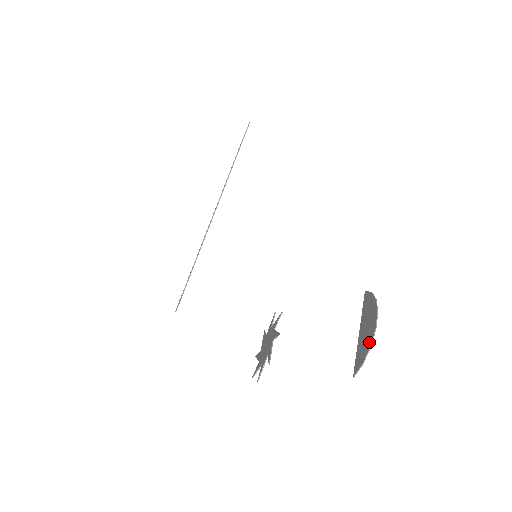
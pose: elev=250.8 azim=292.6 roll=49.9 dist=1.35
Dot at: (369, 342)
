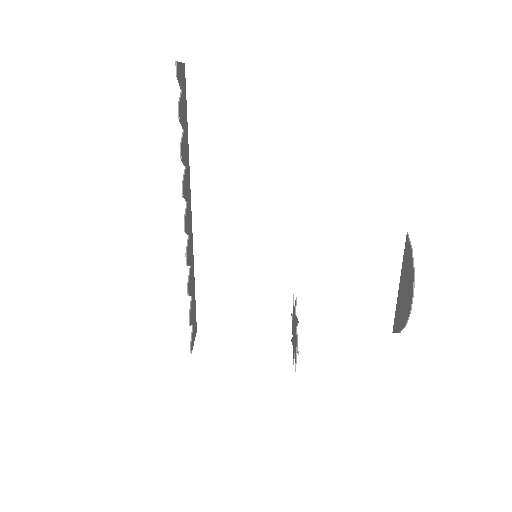
Dot at: (404, 319)
